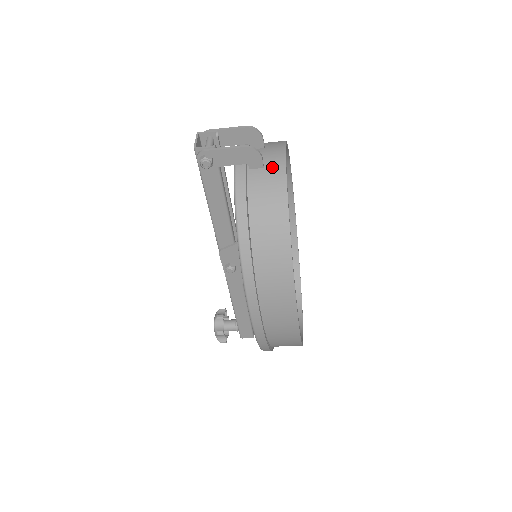
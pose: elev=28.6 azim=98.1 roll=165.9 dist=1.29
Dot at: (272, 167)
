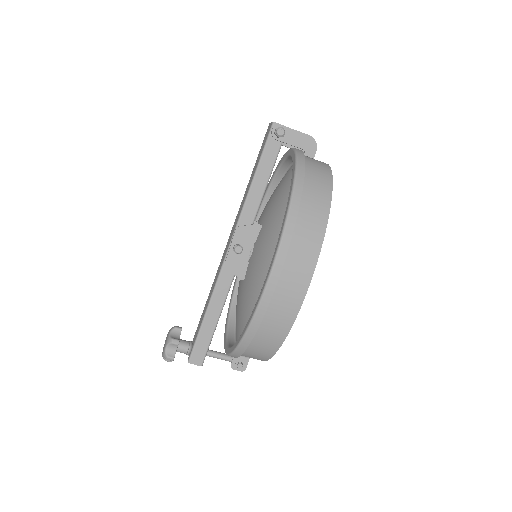
Dot at: (319, 161)
